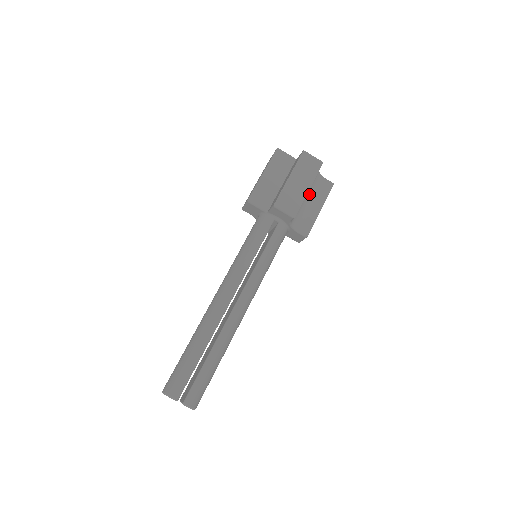
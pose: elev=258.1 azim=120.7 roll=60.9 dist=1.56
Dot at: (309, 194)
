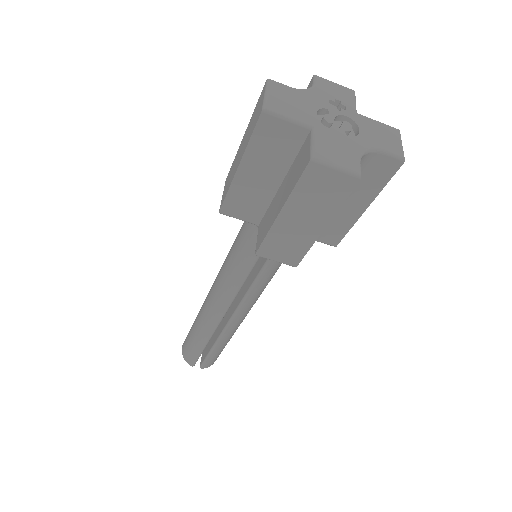
Dot at: occluded
